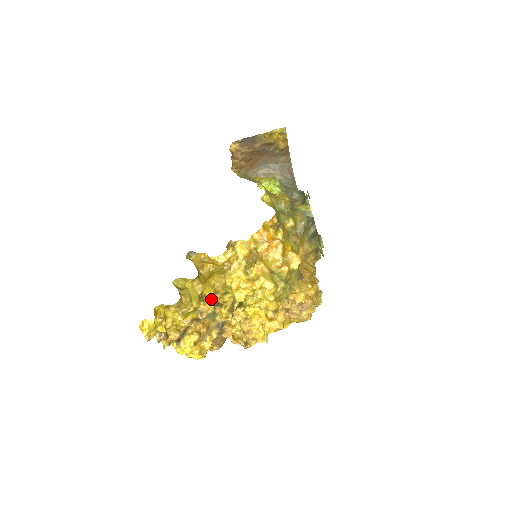
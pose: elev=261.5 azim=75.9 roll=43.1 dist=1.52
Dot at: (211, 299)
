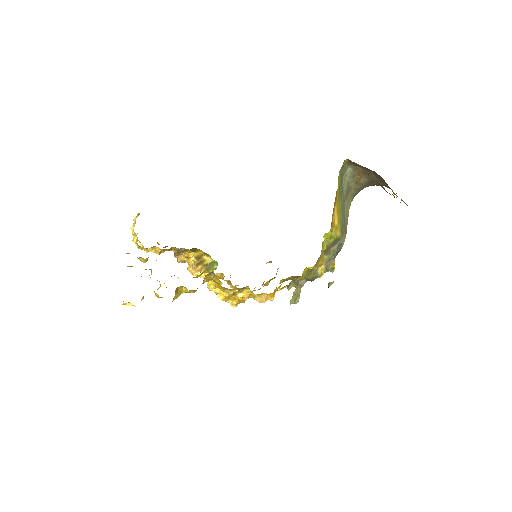
Dot at: occluded
